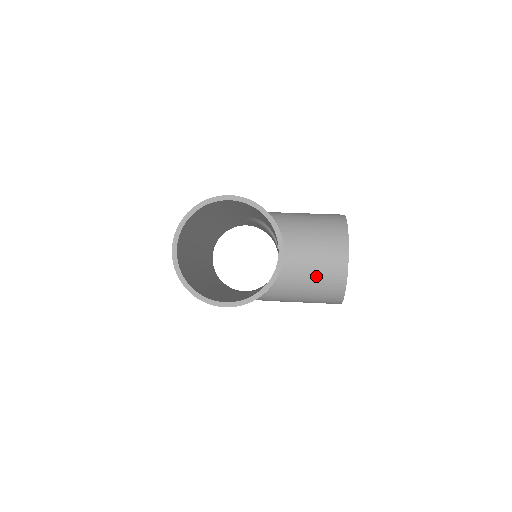
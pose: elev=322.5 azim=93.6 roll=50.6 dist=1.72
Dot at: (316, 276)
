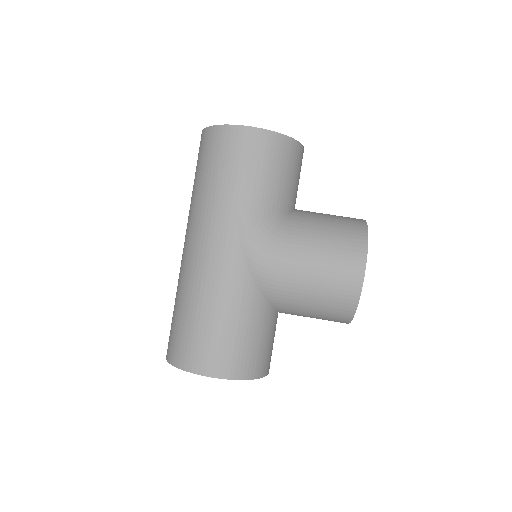
Dot at: occluded
